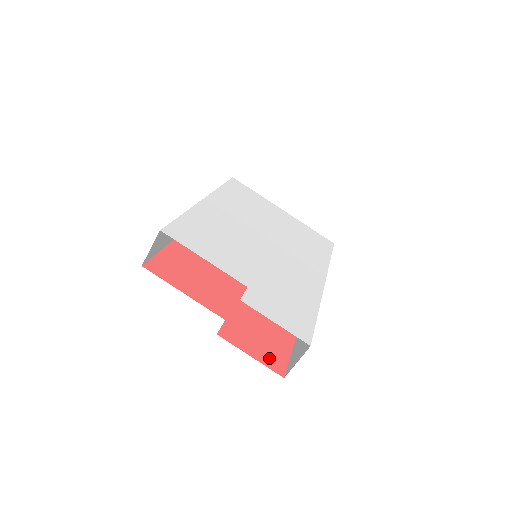
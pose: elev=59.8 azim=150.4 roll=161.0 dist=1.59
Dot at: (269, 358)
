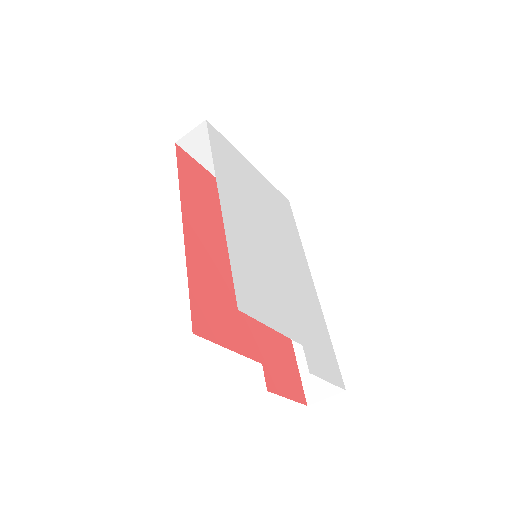
Dot at: (295, 389)
